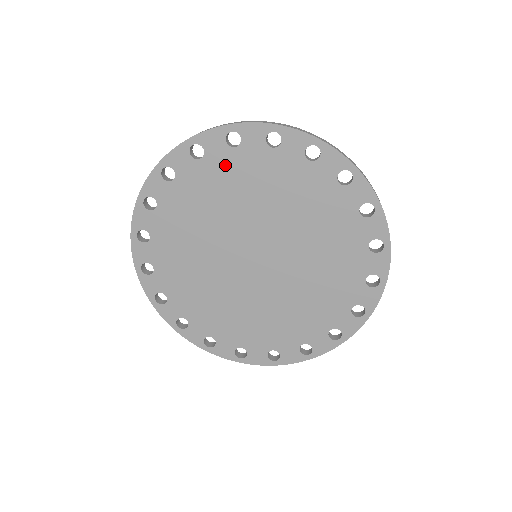
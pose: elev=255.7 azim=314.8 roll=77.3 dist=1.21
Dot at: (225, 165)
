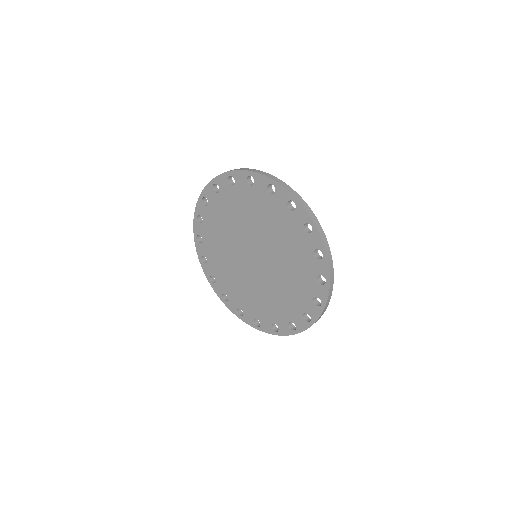
Dot at: (245, 194)
